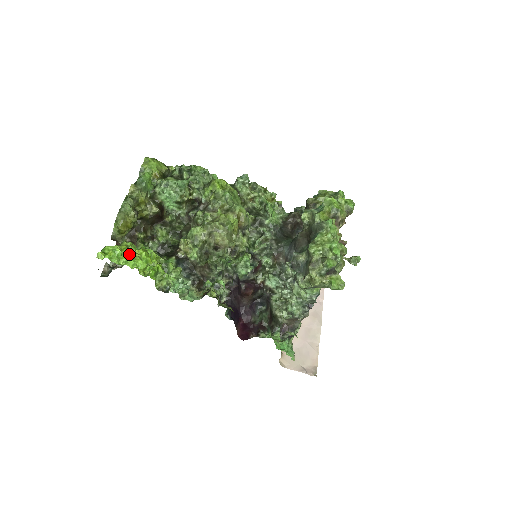
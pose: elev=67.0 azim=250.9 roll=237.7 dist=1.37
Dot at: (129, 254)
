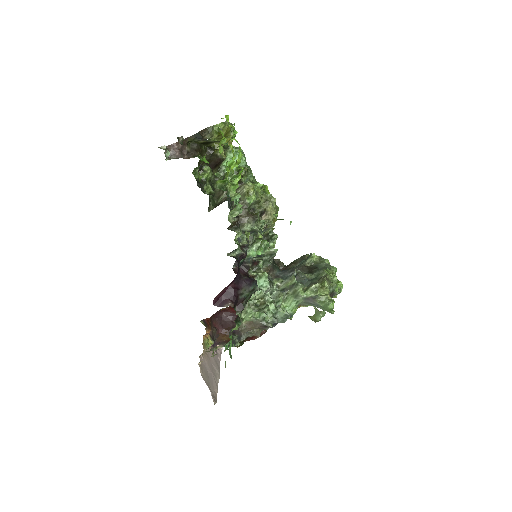
Dot at: (231, 144)
